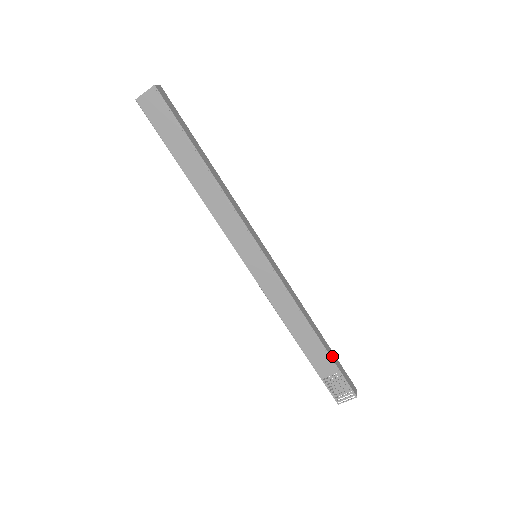
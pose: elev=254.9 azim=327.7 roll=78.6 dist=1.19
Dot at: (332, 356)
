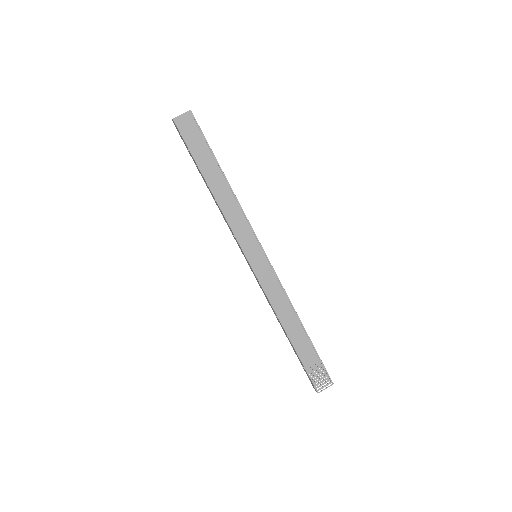
Dot at: (313, 346)
